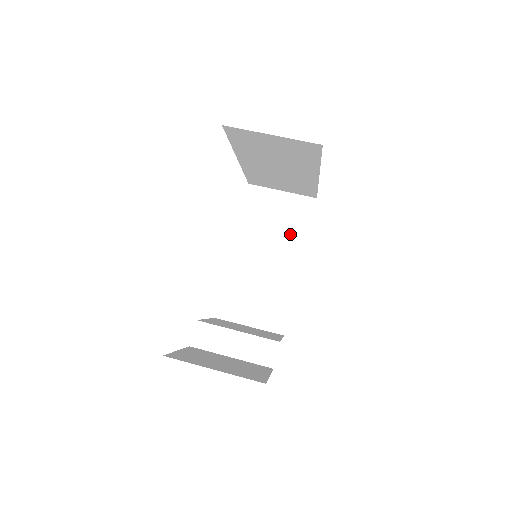
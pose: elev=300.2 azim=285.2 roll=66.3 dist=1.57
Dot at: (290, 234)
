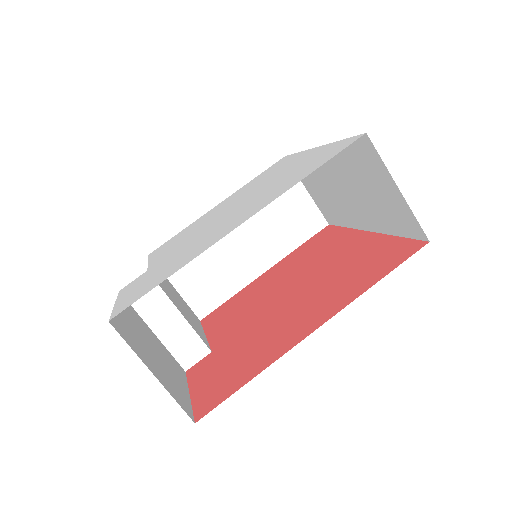
Dot at: (281, 236)
